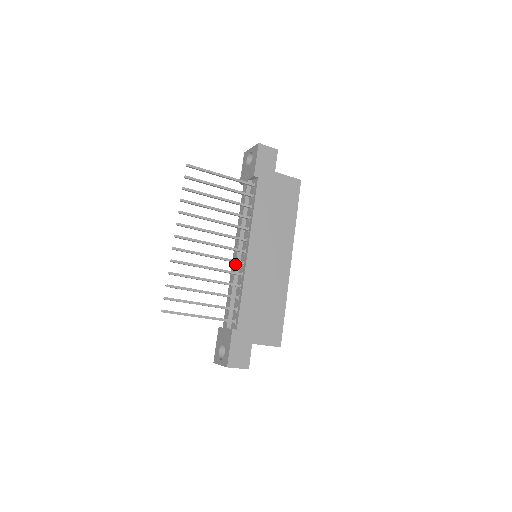
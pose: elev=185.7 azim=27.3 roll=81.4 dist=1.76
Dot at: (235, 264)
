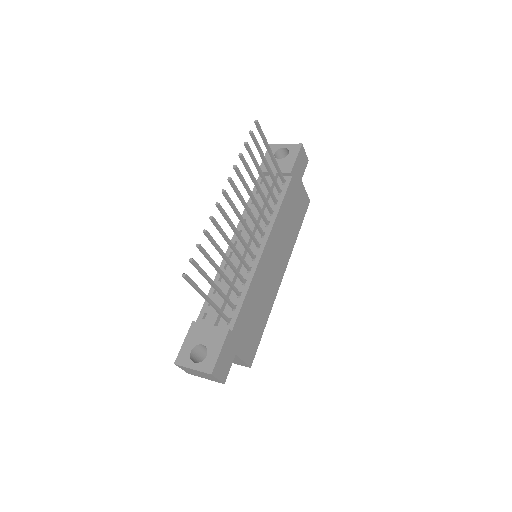
Dot at: (242, 255)
